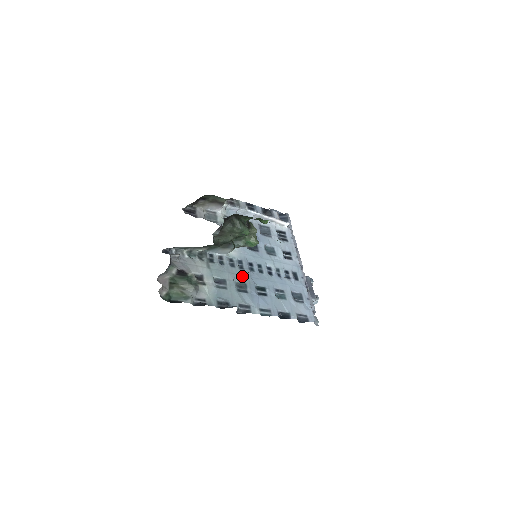
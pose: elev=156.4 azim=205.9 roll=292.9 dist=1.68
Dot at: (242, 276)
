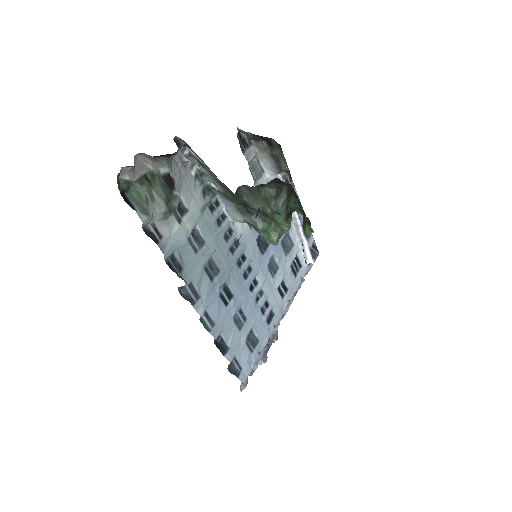
Dot at: (224, 259)
